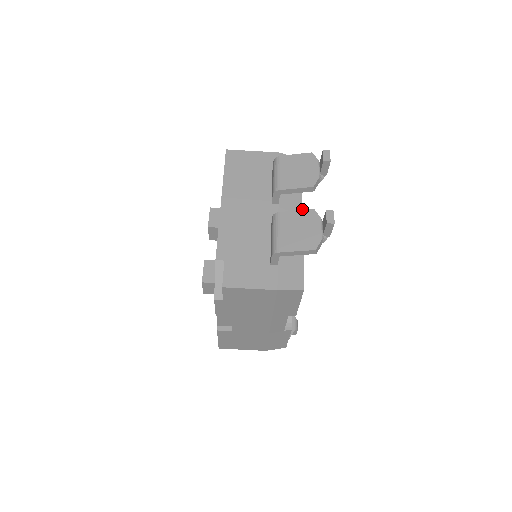
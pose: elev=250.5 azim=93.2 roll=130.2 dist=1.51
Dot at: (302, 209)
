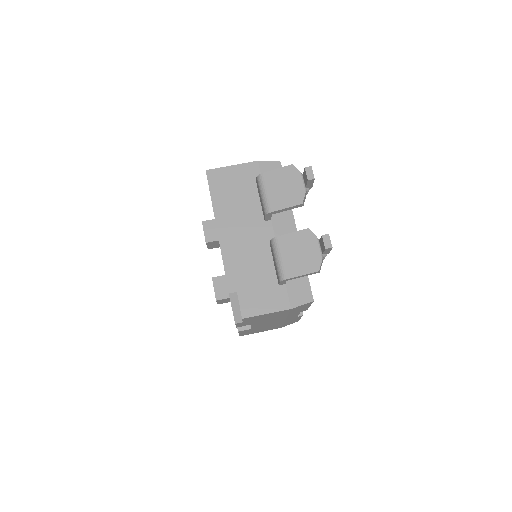
Dot at: occluded
